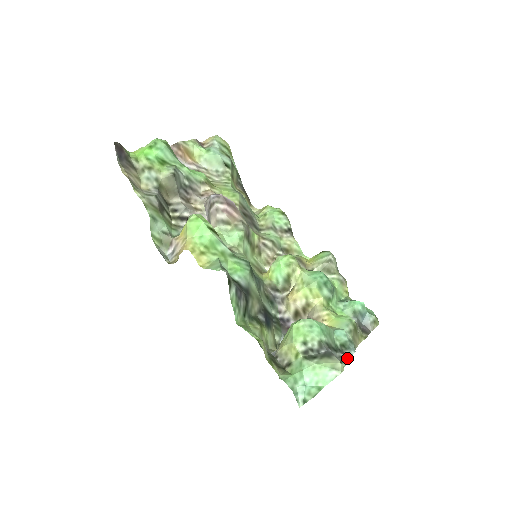
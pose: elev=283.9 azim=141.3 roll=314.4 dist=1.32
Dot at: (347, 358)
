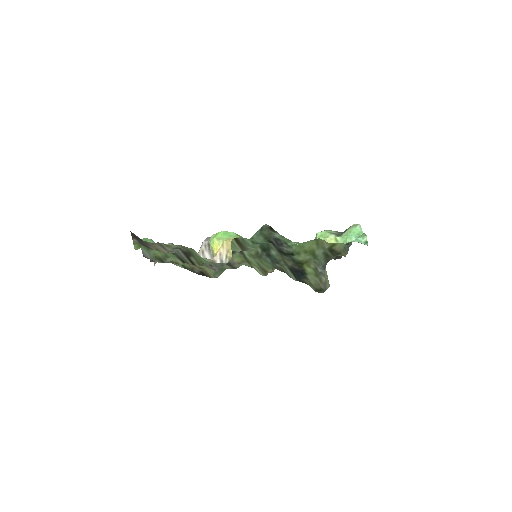
Dot at: occluded
